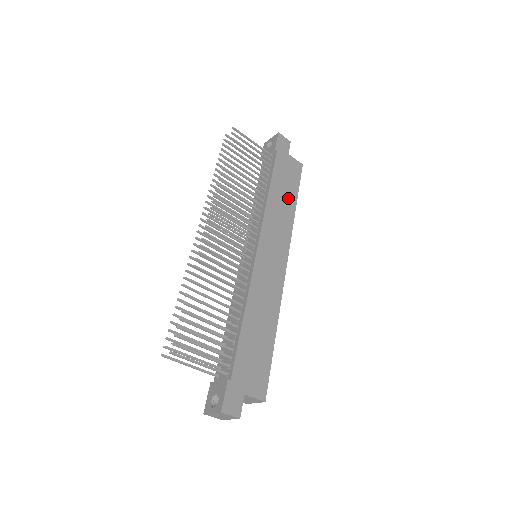
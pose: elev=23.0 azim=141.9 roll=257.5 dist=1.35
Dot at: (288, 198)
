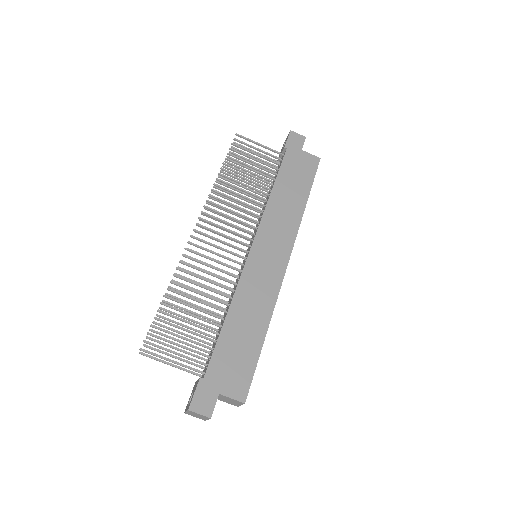
Dot at: (297, 194)
